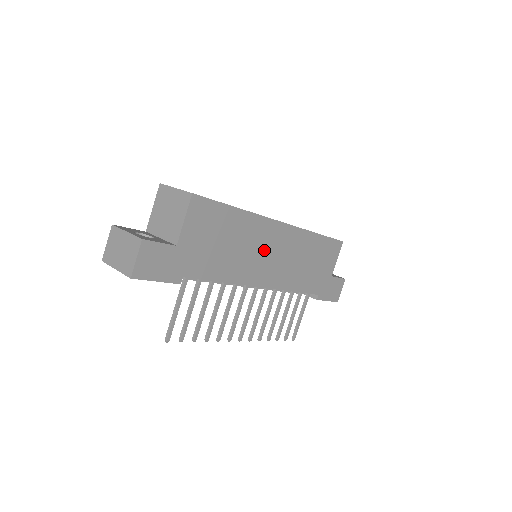
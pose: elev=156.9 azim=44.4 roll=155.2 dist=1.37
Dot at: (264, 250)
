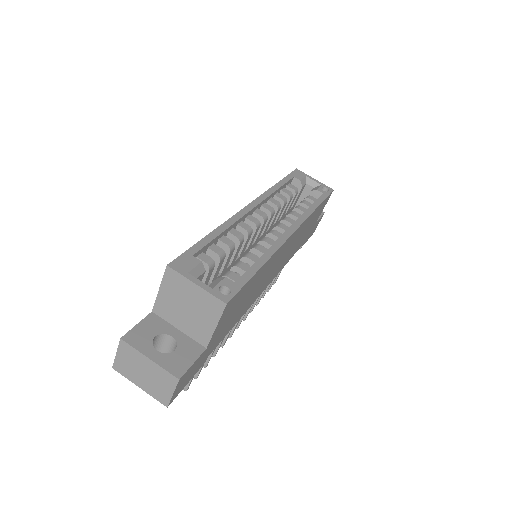
Dot at: (273, 267)
